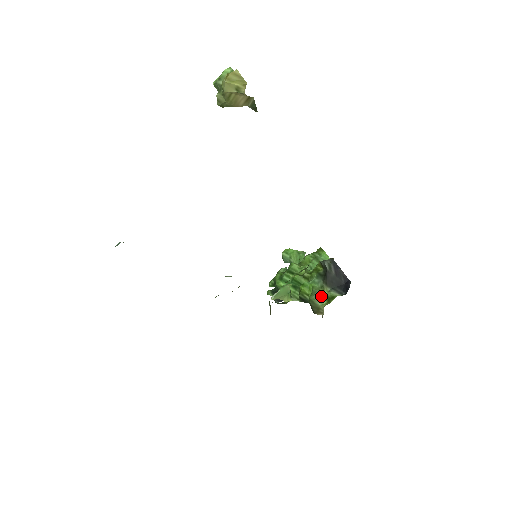
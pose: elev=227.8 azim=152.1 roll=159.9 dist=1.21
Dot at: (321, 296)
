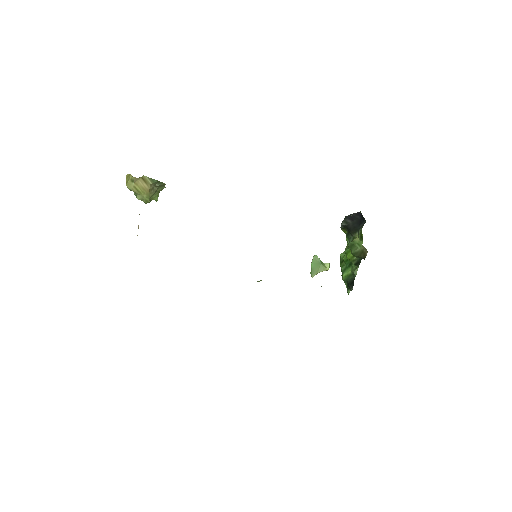
Dot at: (356, 243)
